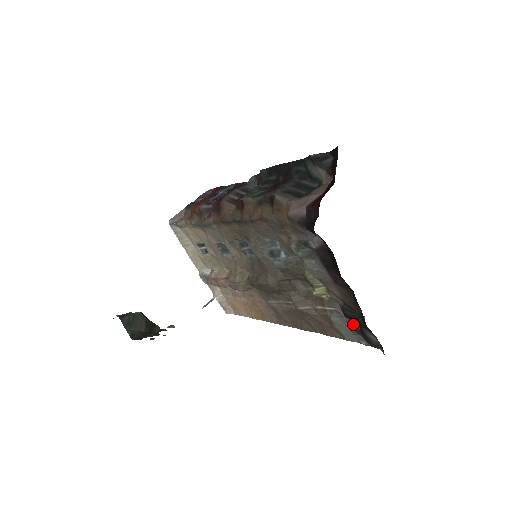
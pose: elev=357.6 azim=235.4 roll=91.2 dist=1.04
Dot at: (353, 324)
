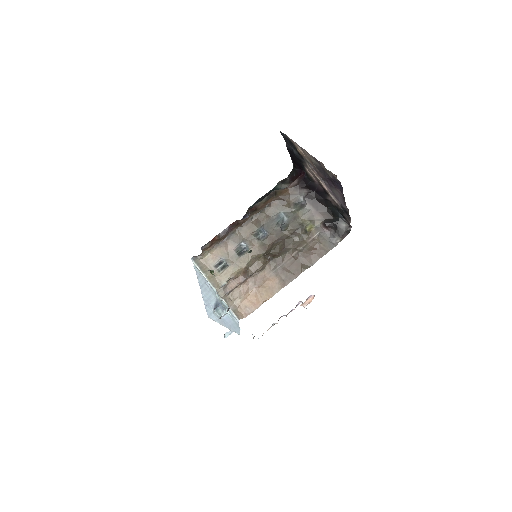
Dot at: (331, 232)
